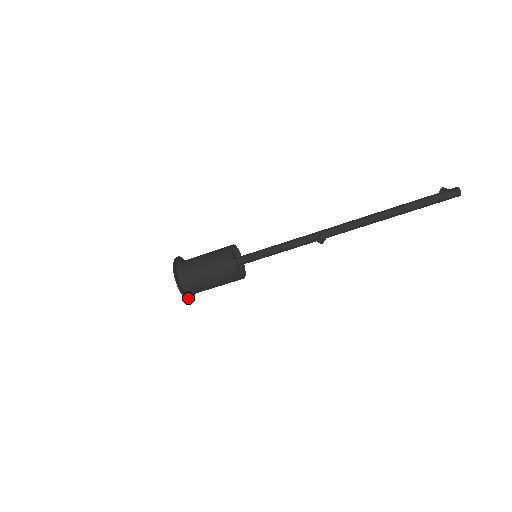
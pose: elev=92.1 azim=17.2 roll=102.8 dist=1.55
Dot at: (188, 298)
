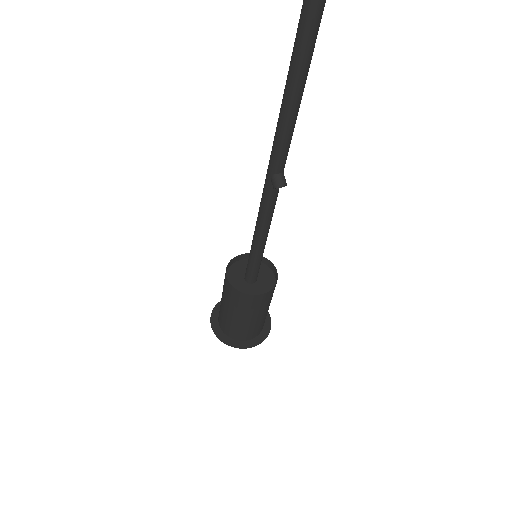
Dot at: (263, 337)
